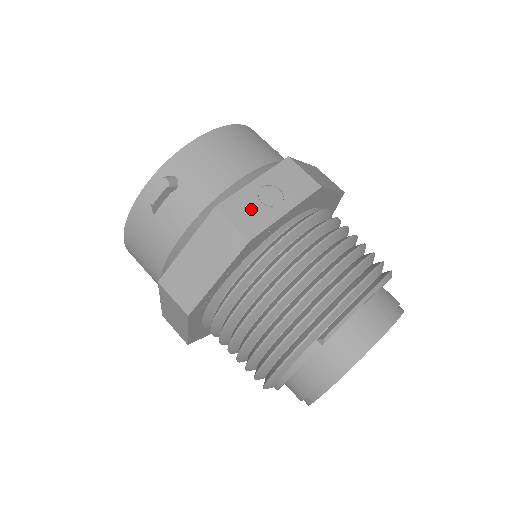
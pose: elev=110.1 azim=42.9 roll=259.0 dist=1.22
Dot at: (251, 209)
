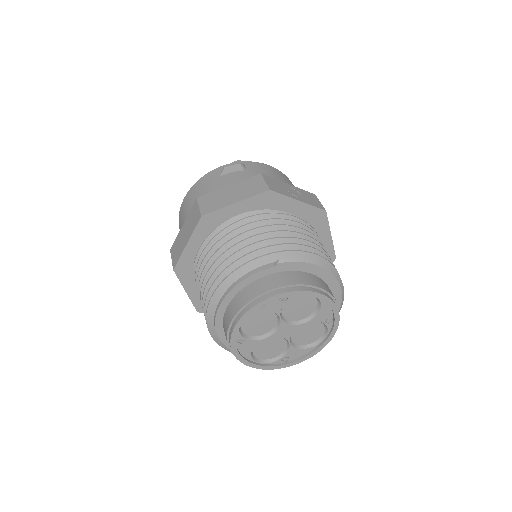
Dot at: (280, 186)
